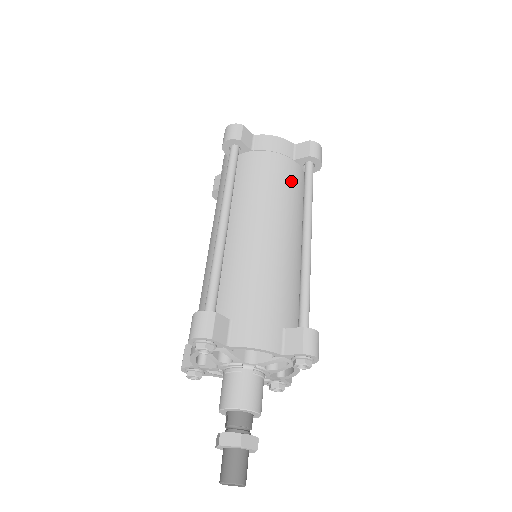
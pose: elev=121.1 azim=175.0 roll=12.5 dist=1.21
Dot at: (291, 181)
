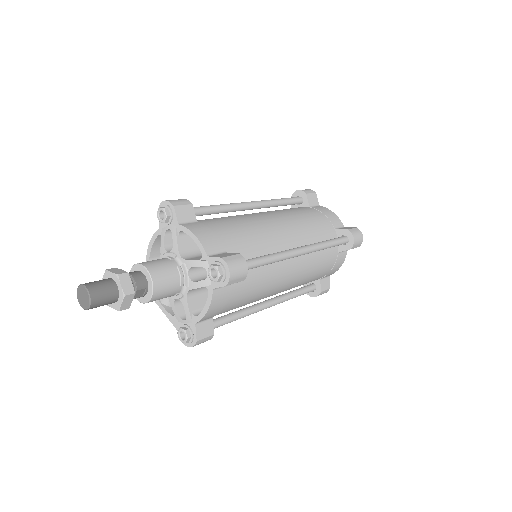
Dot at: (321, 231)
